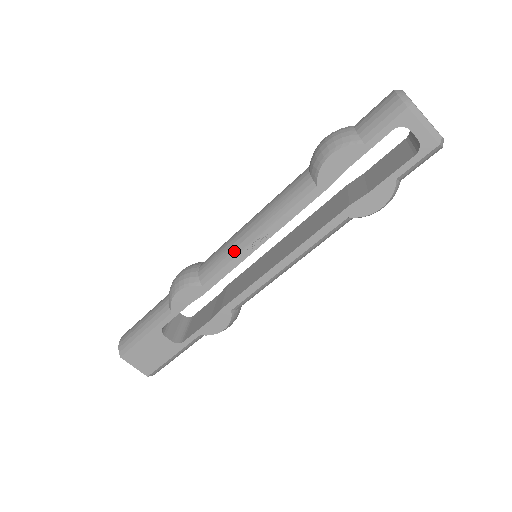
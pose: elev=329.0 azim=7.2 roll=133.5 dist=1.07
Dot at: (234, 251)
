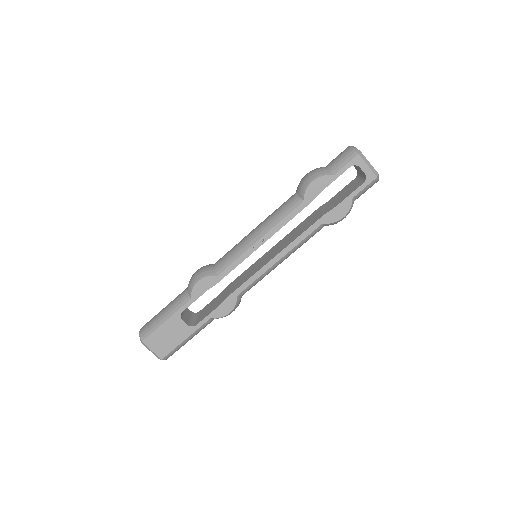
Dot at: (244, 248)
